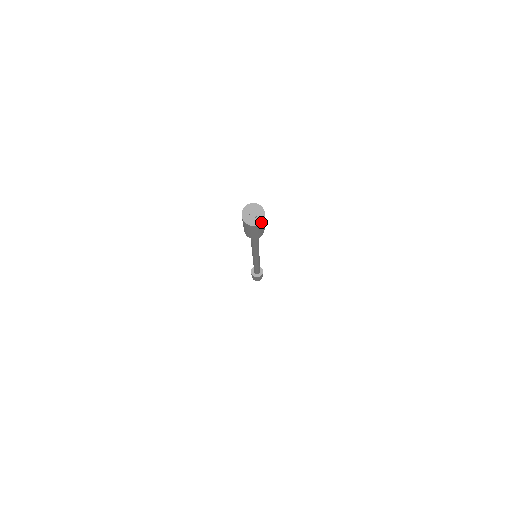
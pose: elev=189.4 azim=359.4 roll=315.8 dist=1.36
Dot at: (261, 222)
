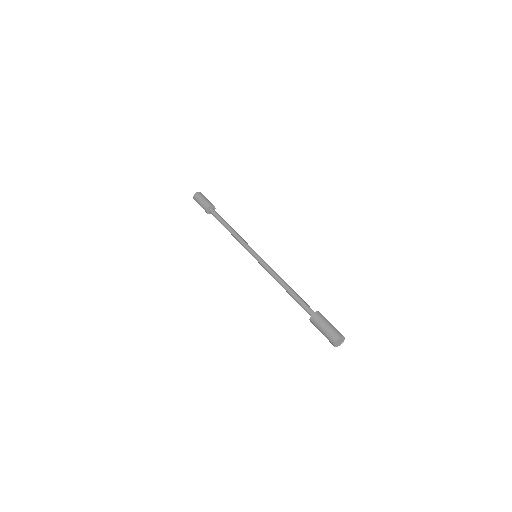
Dot at: occluded
